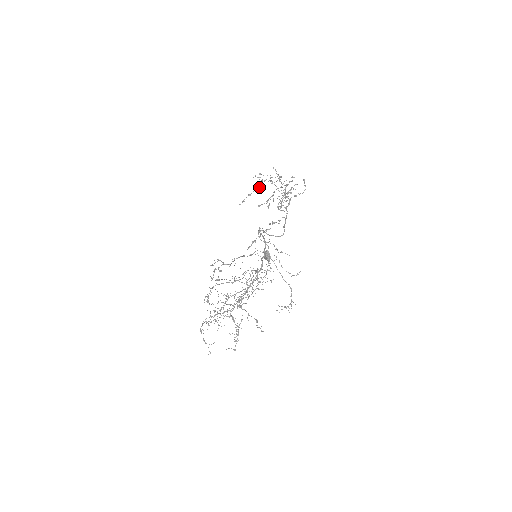
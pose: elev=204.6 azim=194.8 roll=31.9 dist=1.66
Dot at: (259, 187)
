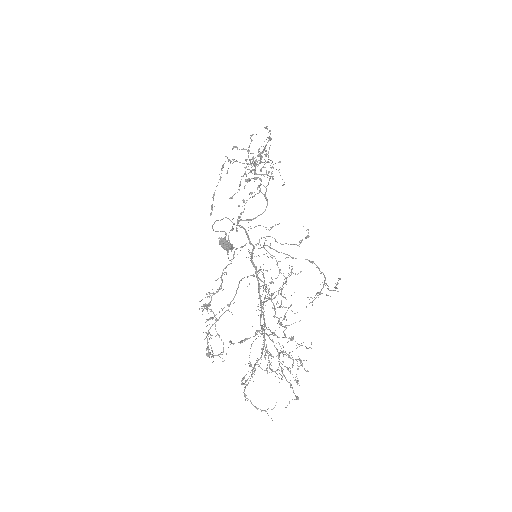
Dot at: (220, 178)
